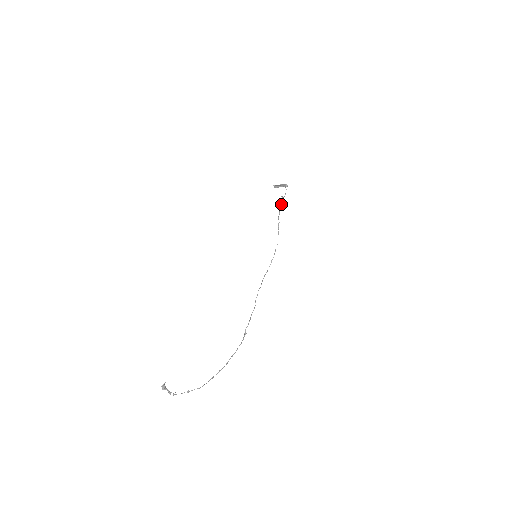
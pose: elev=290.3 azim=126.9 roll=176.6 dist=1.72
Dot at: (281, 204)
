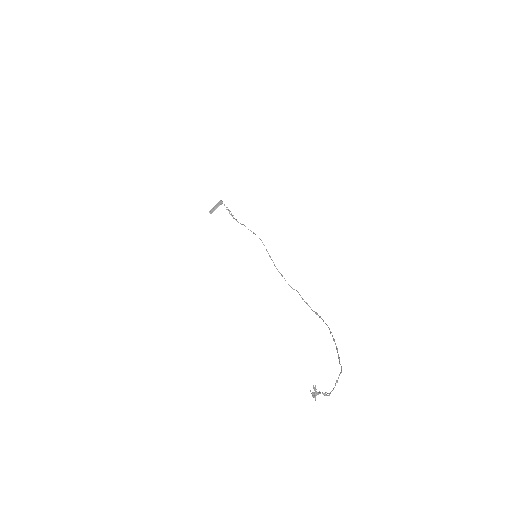
Dot at: occluded
